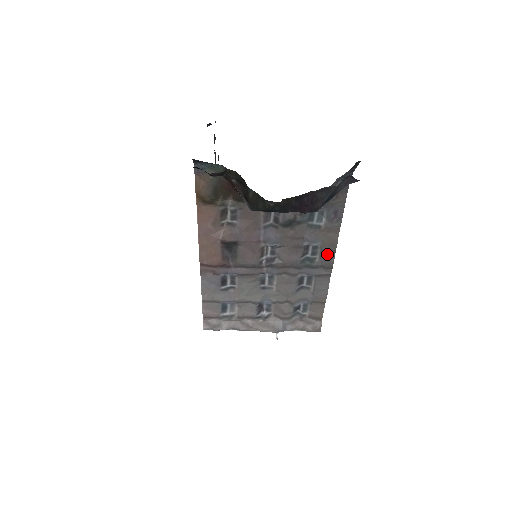
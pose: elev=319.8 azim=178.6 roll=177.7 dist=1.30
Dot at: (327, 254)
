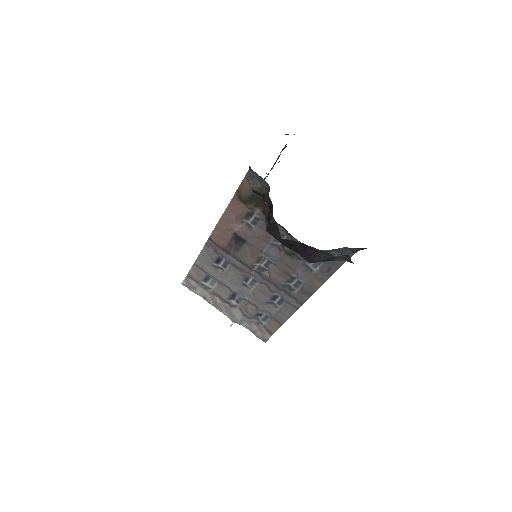
Dot at: (305, 293)
